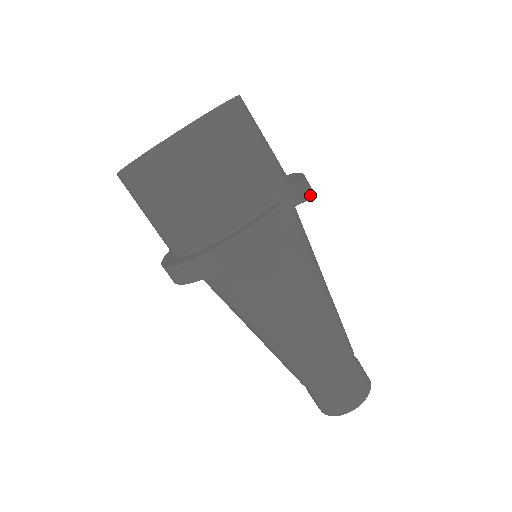
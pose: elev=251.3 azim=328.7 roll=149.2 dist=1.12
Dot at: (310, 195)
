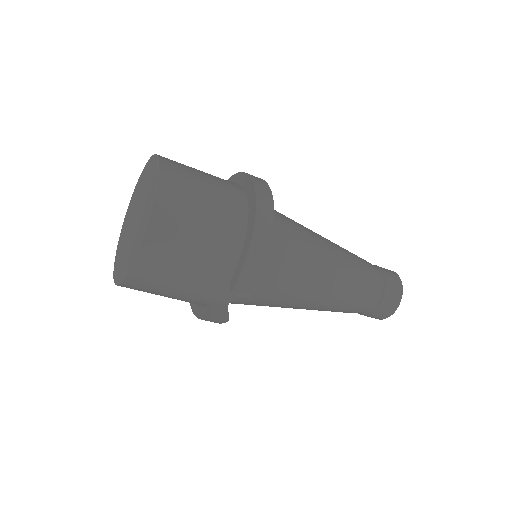
Dot at: (245, 296)
